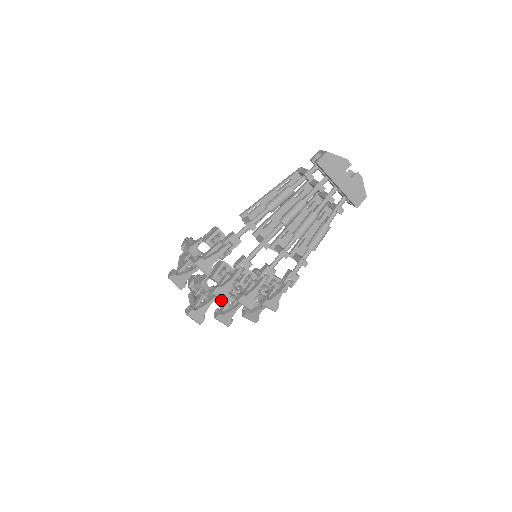
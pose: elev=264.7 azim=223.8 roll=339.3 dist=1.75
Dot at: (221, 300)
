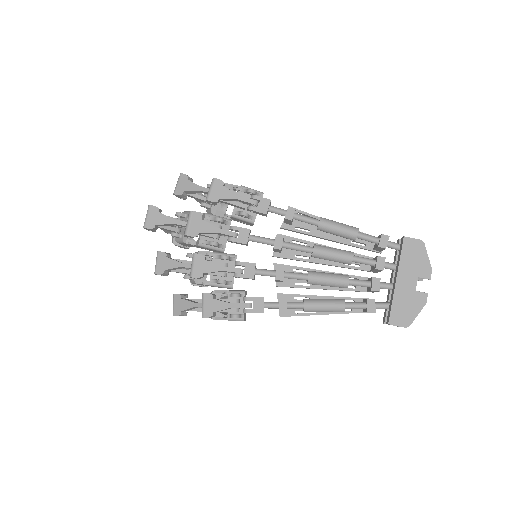
Dot at: (187, 227)
